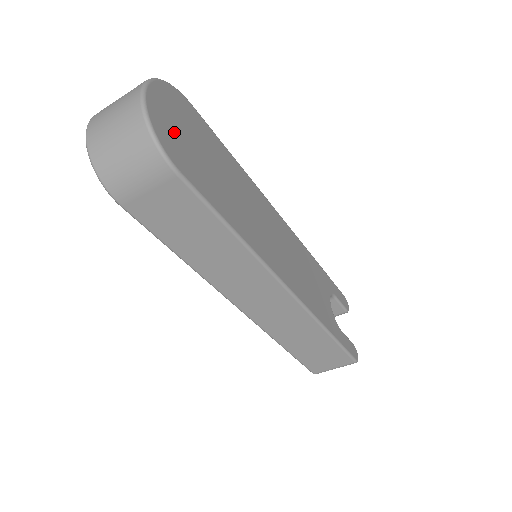
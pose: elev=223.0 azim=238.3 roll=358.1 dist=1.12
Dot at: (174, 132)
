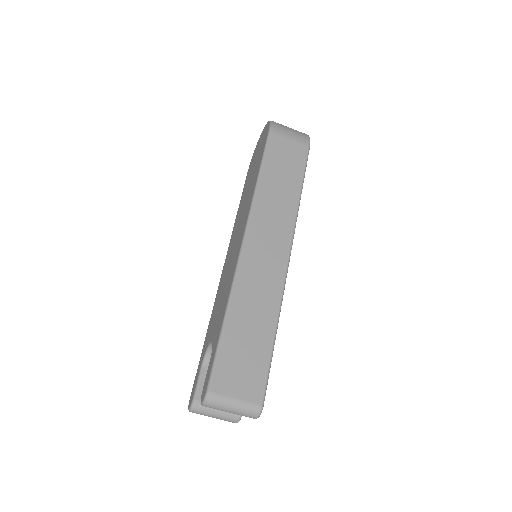
Dot at: occluded
